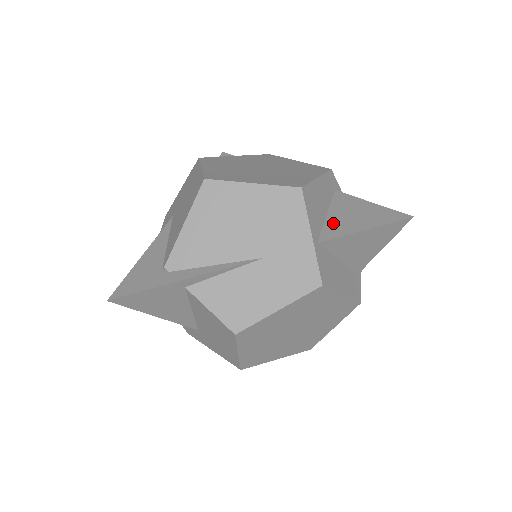
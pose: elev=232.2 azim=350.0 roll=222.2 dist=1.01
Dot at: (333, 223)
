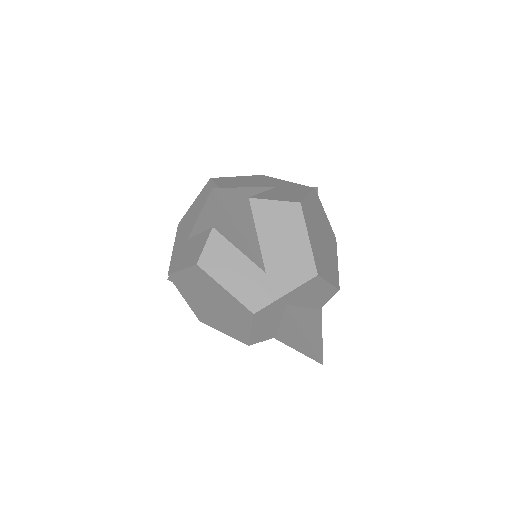
Dot at: occluded
